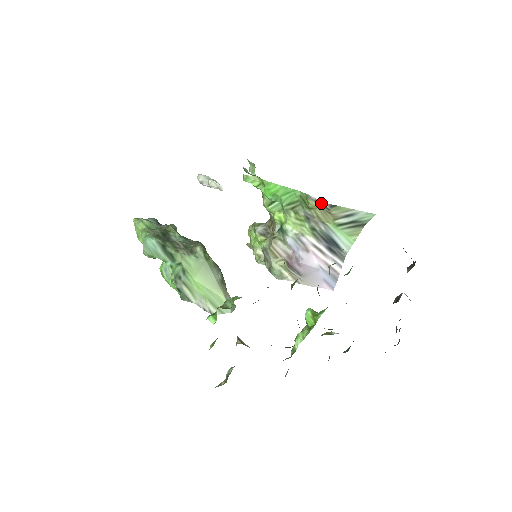
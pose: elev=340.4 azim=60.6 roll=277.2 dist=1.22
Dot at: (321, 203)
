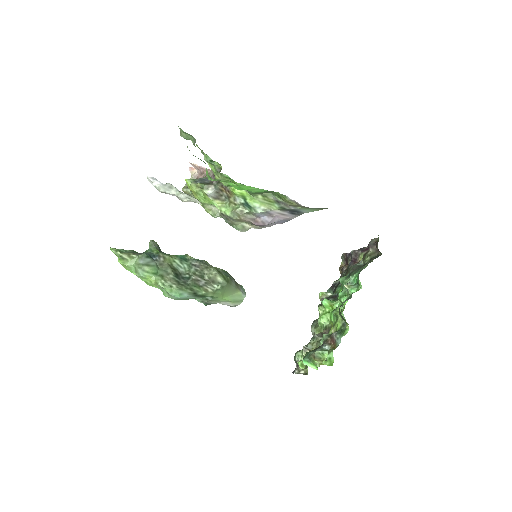
Dot at: occluded
